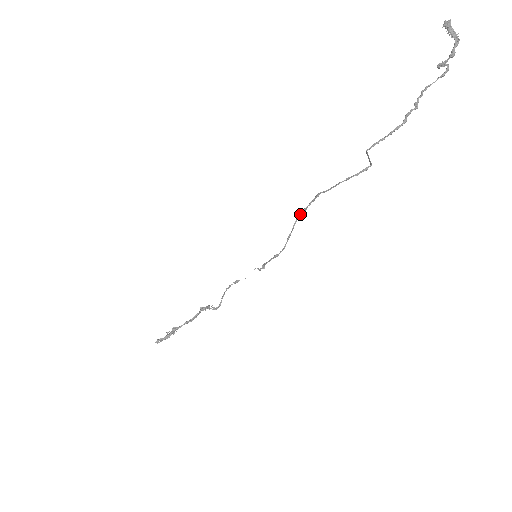
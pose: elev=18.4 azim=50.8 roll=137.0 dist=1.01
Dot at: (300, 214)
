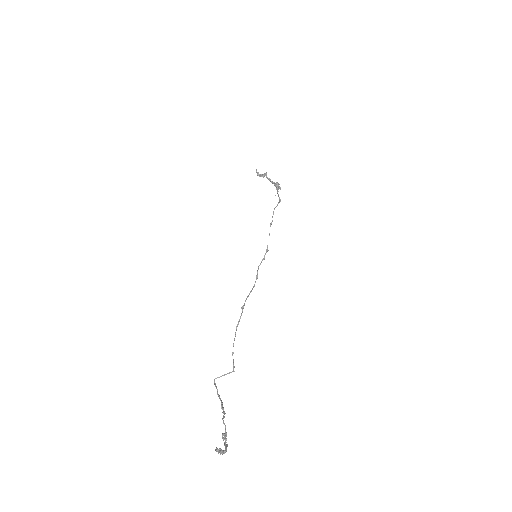
Dot at: (244, 305)
